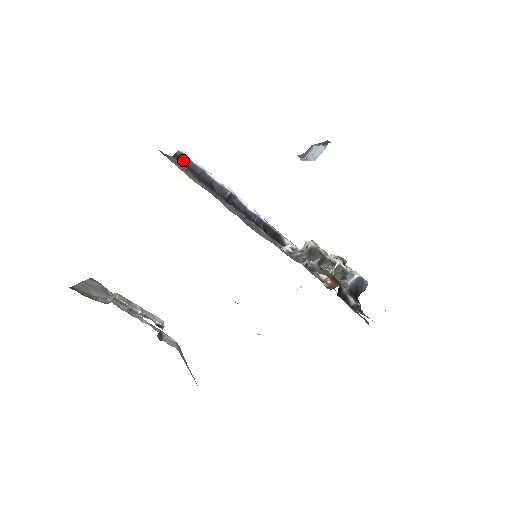
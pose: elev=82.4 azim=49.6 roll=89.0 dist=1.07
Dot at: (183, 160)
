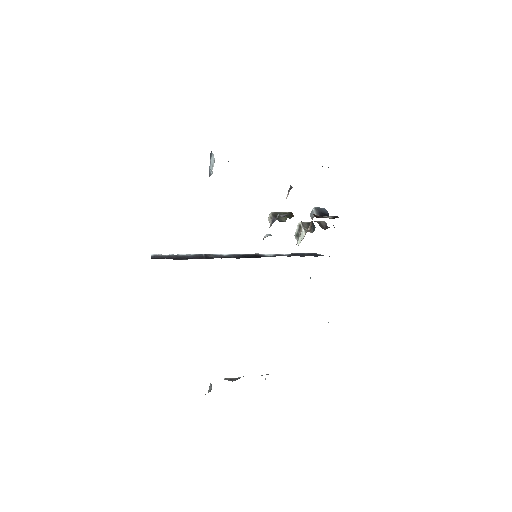
Dot at: (159, 258)
